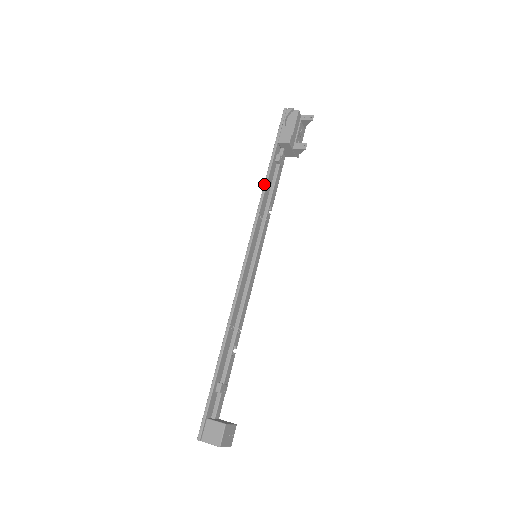
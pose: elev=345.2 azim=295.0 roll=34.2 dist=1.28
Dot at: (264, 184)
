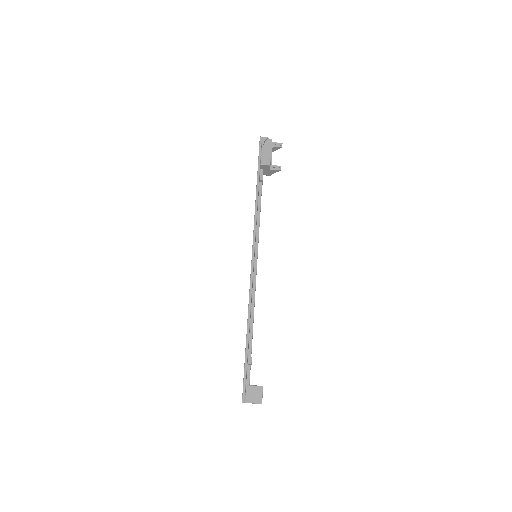
Dot at: (256, 198)
